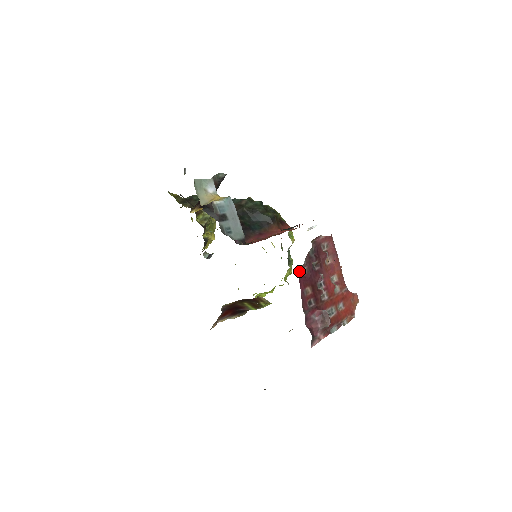
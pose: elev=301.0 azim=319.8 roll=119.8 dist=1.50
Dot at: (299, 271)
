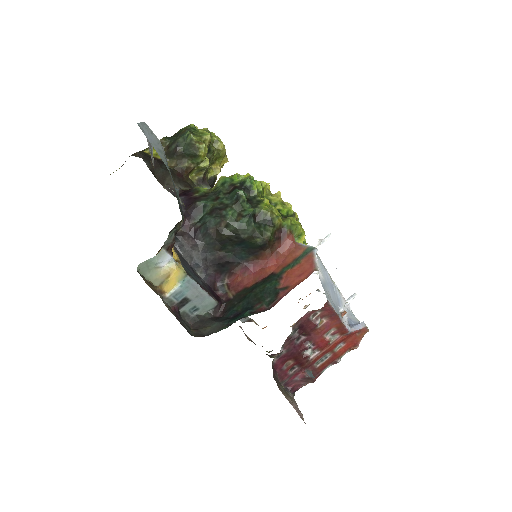
Dot at: (275, 357)
